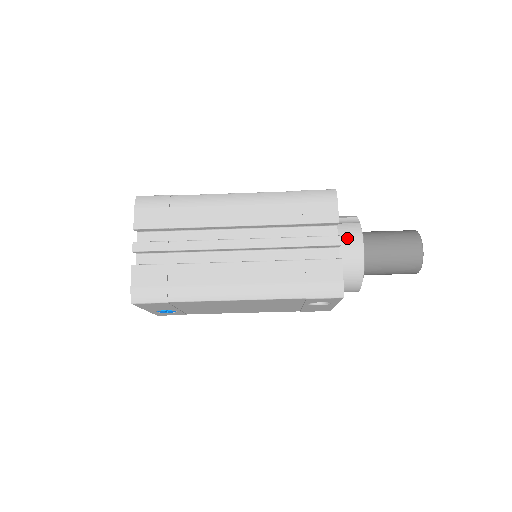
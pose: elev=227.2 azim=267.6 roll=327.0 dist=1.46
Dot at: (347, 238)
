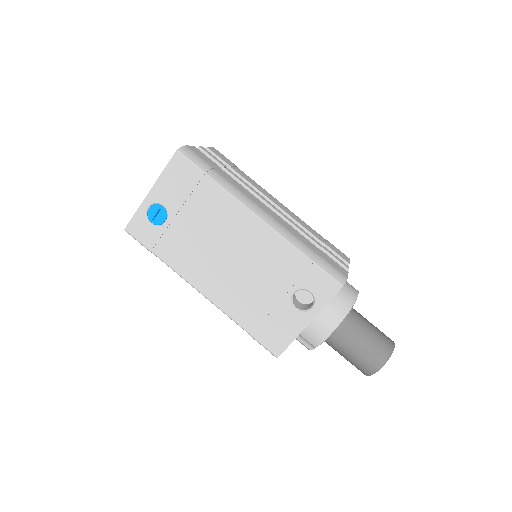
Dot at: (347, 282)
